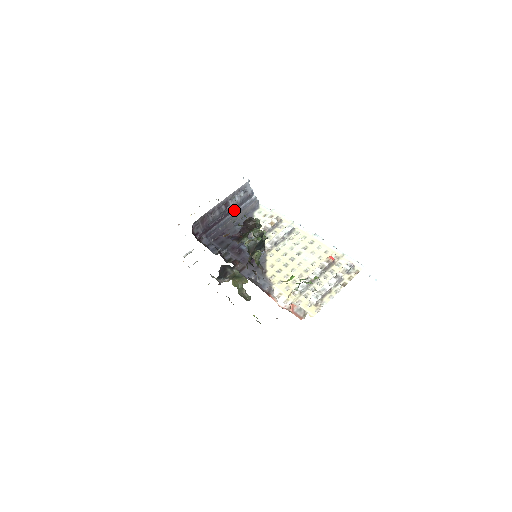
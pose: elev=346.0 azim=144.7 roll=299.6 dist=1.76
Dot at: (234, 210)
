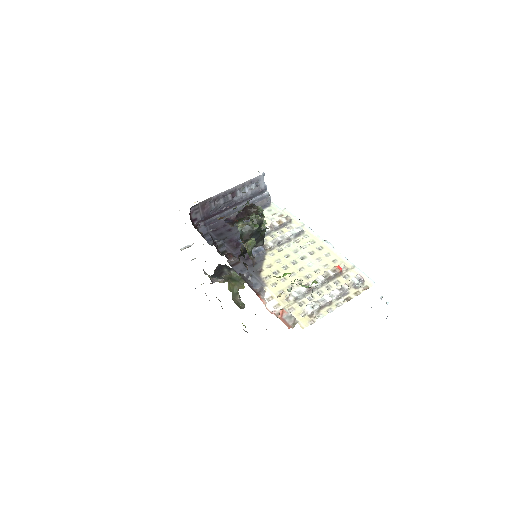
Dot at: (241, 203)
